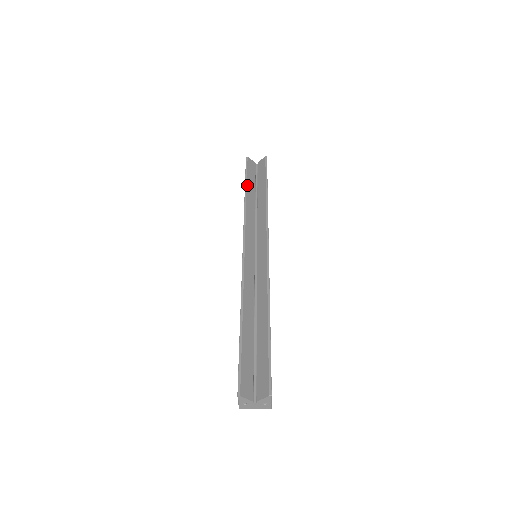
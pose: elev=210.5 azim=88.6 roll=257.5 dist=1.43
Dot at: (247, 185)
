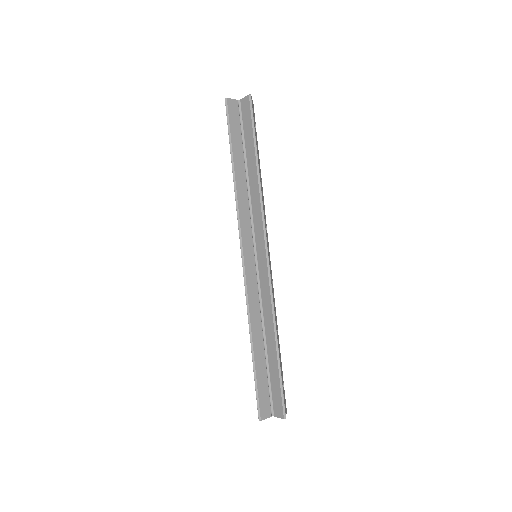
Dot at: (233, 154)
